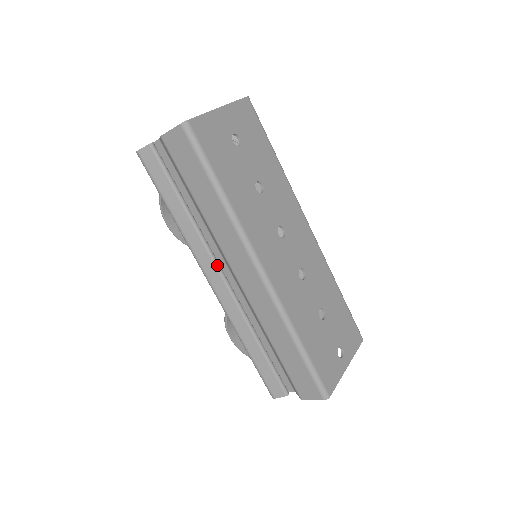
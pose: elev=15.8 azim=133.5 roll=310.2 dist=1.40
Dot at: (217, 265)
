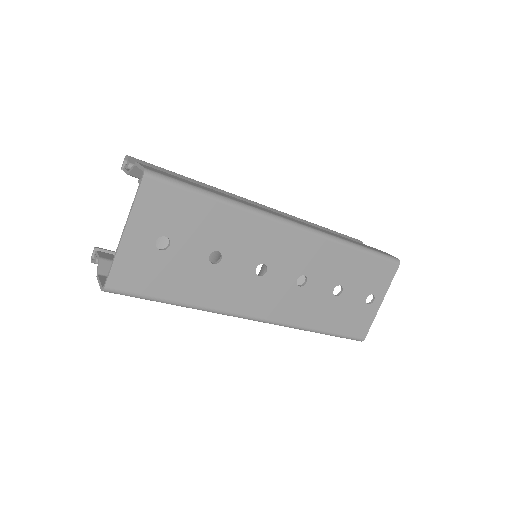
Dot at: occluded
